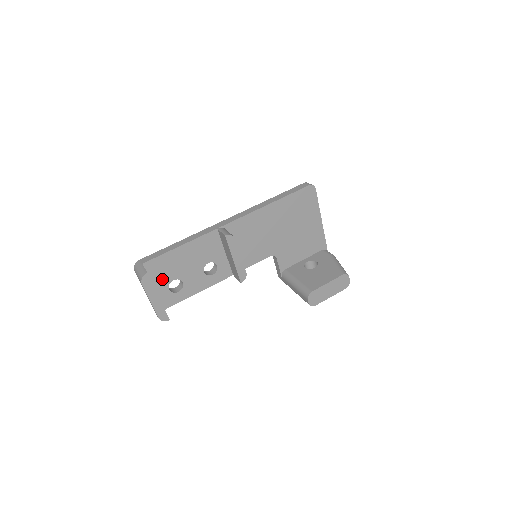
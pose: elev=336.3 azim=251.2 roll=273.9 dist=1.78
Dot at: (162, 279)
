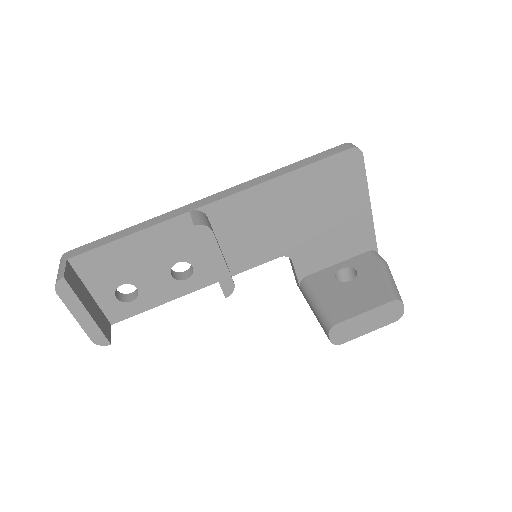
Dot at: (103, 282)
